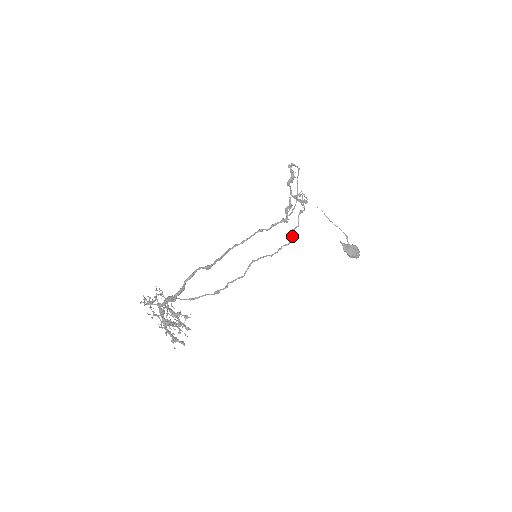
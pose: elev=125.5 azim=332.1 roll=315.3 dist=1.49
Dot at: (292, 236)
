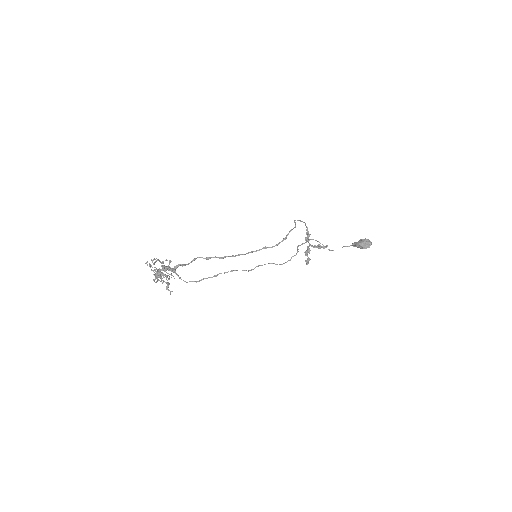
Dot at: (298, 249)
